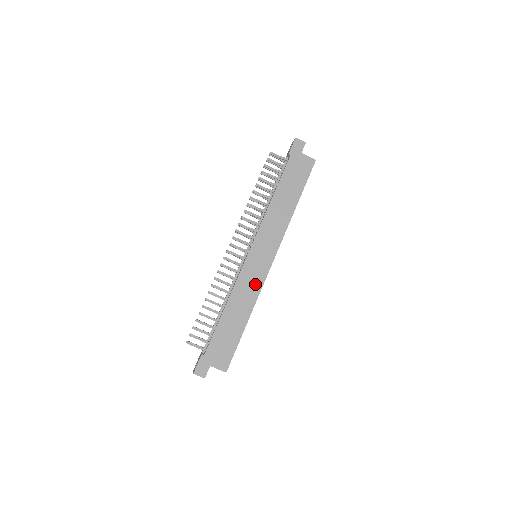
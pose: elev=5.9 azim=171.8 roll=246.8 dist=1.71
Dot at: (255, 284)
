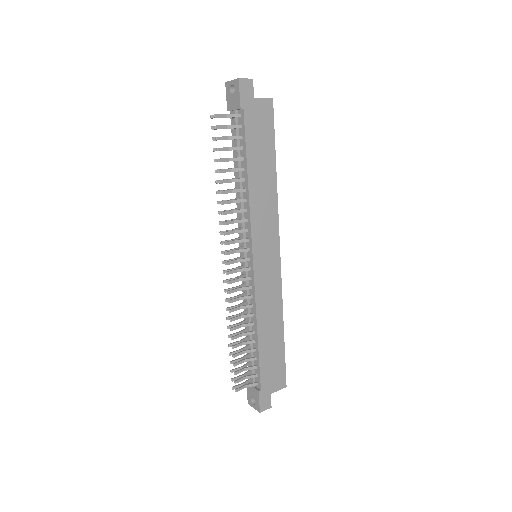
Dot at: (274, 289)
